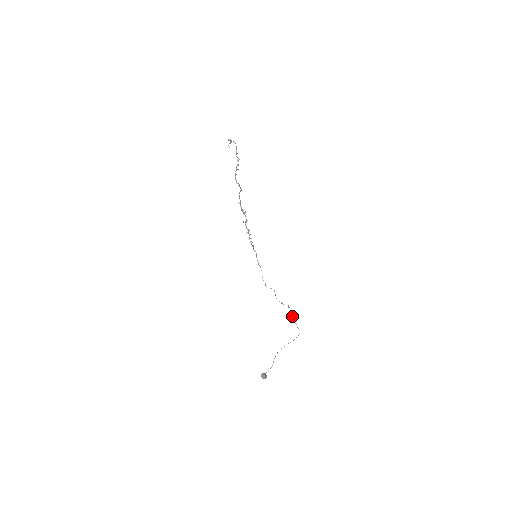
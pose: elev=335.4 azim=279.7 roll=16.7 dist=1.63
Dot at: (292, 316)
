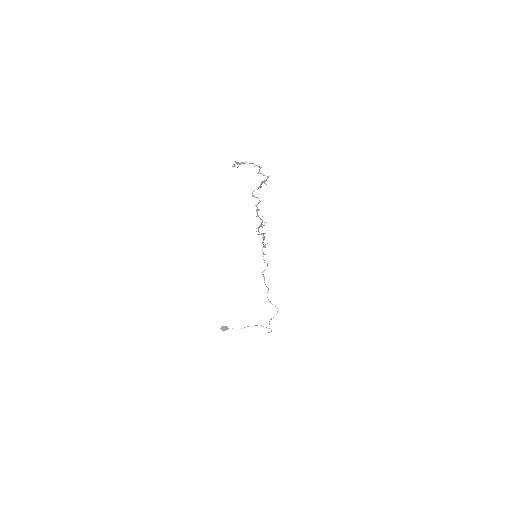
Dot at: occluded
